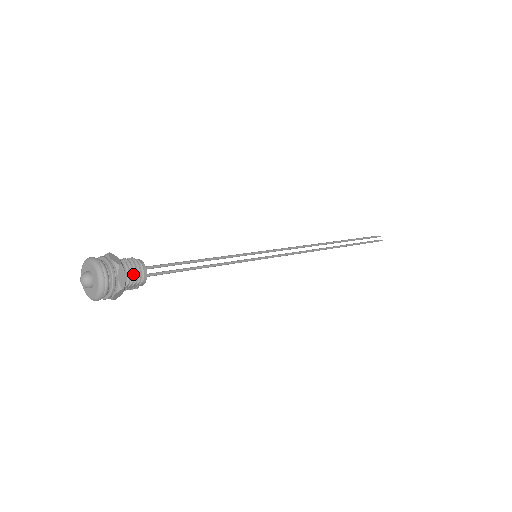
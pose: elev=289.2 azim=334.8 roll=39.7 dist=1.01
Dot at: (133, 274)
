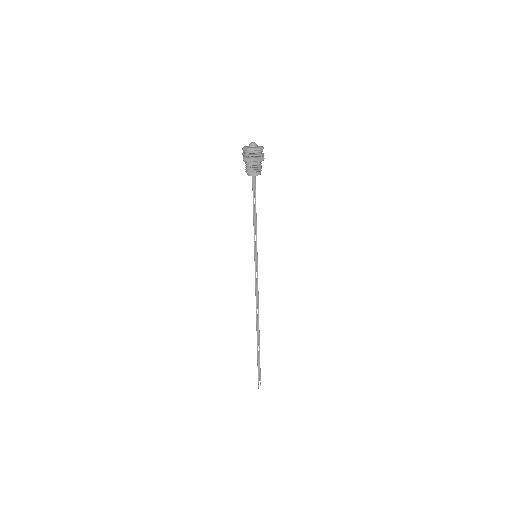
Dot at: (259, 167)
